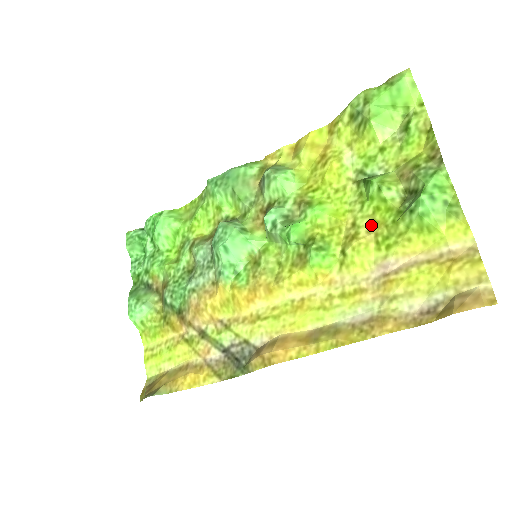
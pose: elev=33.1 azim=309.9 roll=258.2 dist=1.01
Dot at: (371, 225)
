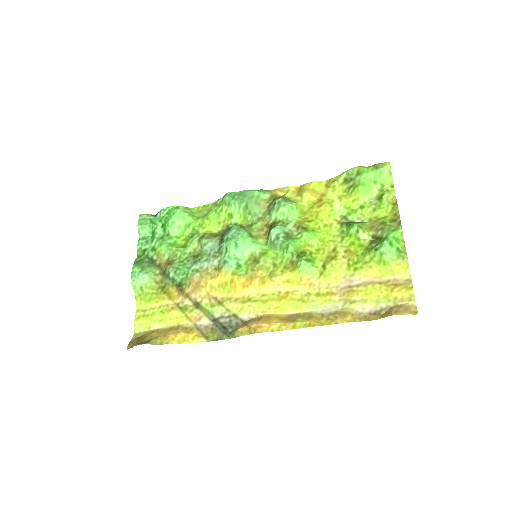
Dot at: (347, 253)
